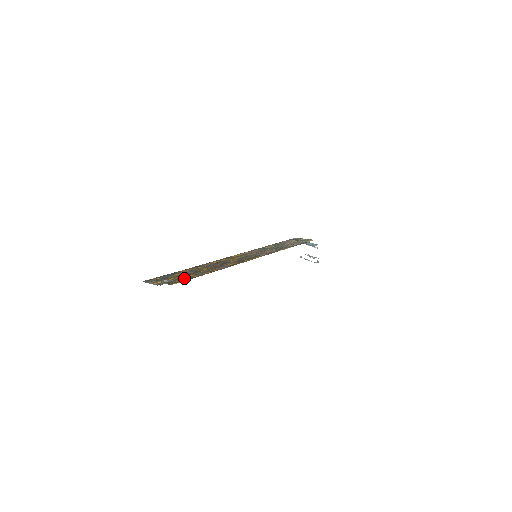
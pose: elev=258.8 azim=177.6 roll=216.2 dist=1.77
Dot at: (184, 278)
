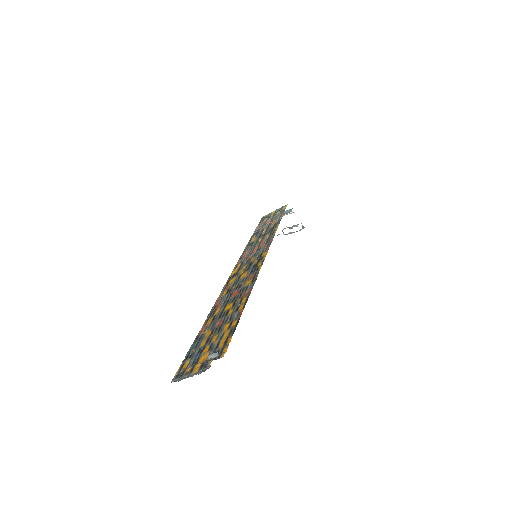
Dot at: (224, 335)
